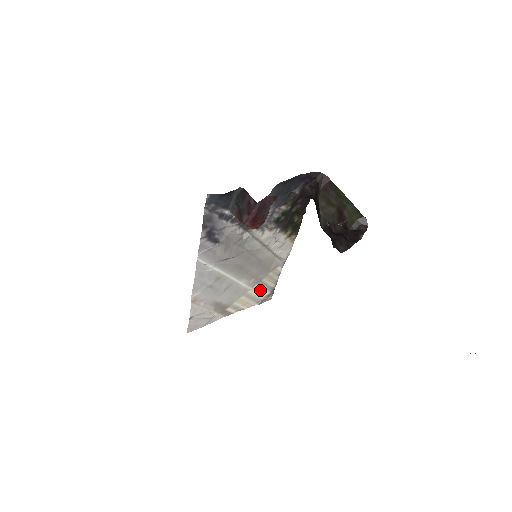
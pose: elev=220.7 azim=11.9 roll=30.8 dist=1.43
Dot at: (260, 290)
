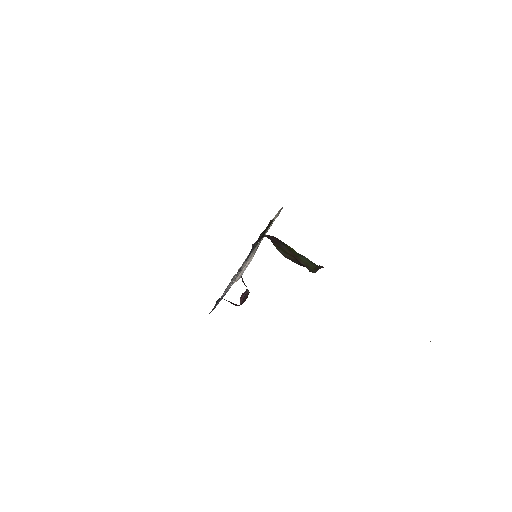
Dot at: (272, 222)
